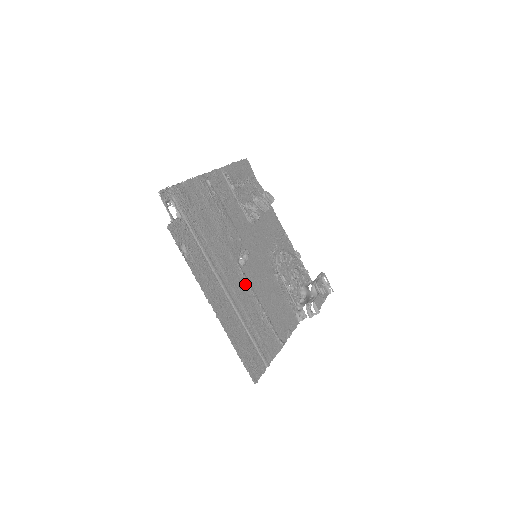
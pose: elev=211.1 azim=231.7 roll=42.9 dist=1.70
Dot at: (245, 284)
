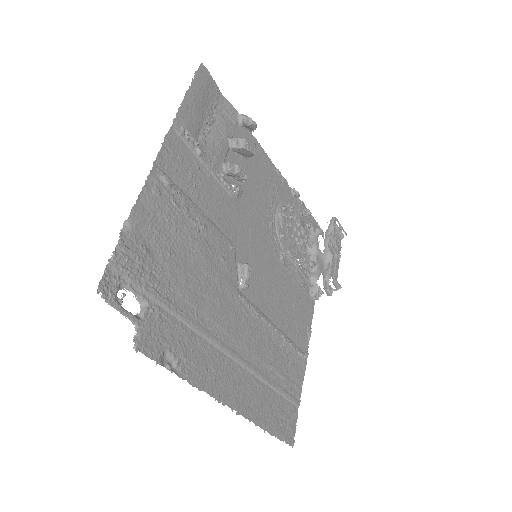
Dot at: (254, 319)
